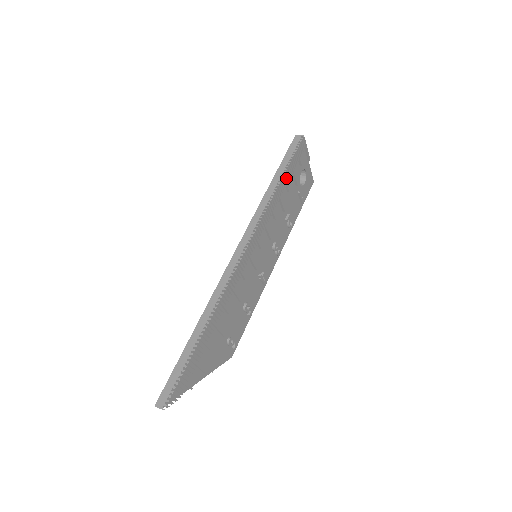
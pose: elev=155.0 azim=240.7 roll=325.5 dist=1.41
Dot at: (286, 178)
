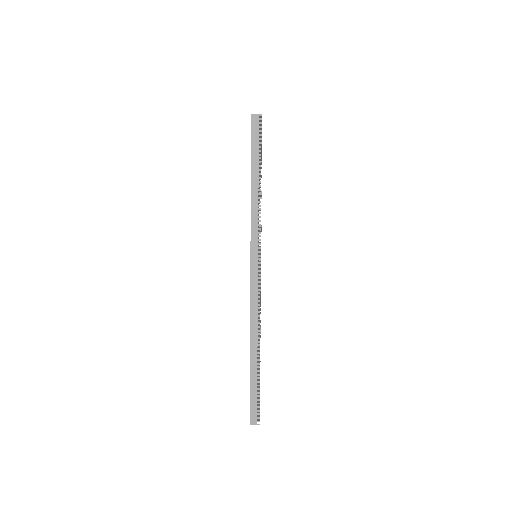
Dot at: (260, 172)
